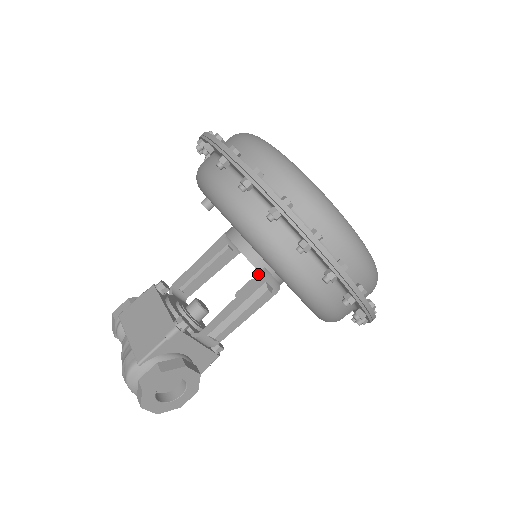
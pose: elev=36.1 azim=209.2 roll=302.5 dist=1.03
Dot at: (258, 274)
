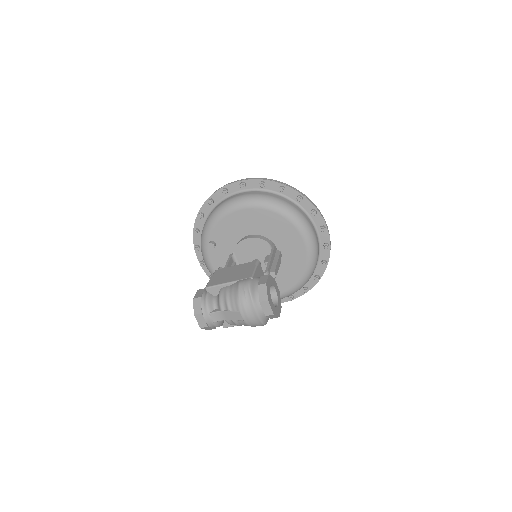
Dot at: (272, 245)
